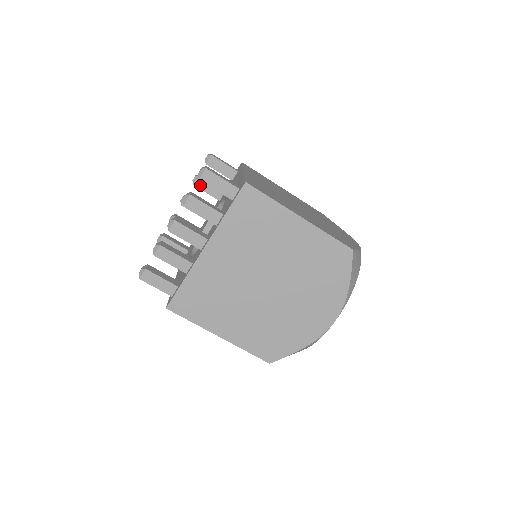
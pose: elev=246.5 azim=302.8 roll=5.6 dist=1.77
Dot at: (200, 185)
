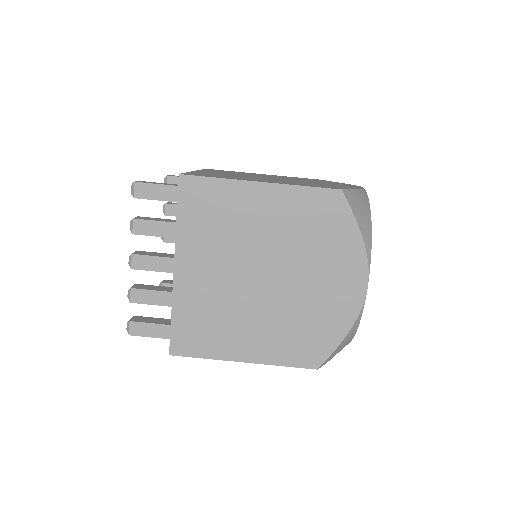
Dot at: (172, 212)
